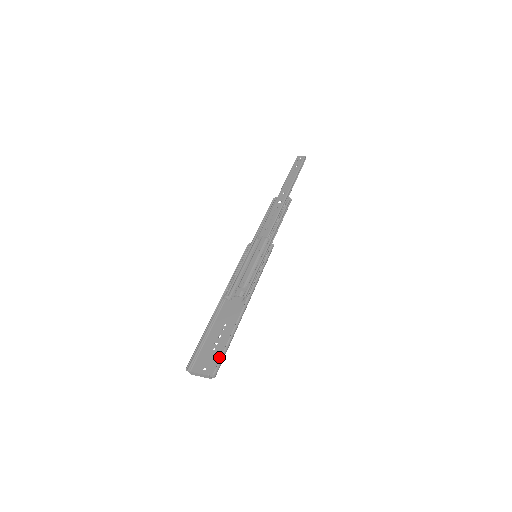
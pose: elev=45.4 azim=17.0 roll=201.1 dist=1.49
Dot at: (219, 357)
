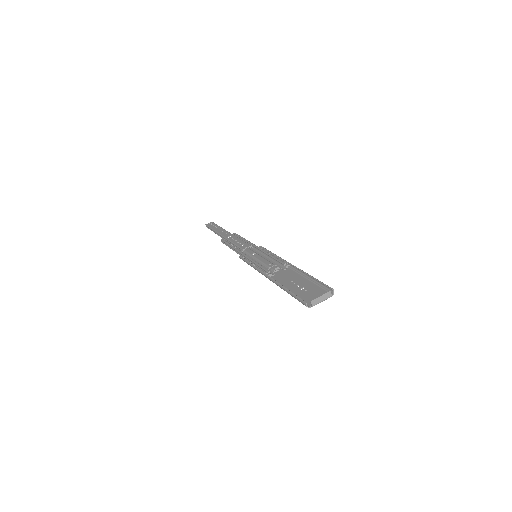
Dot at: (318, 289)
